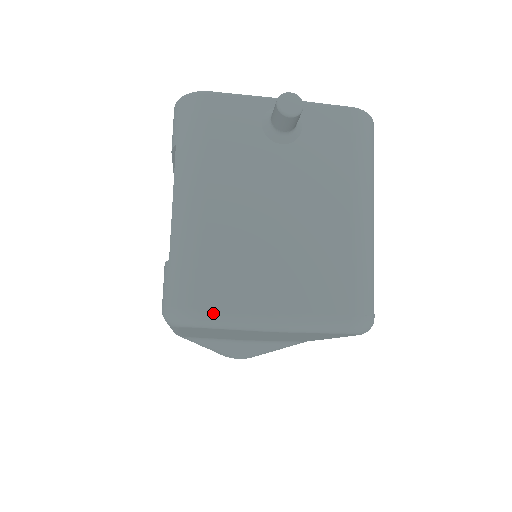
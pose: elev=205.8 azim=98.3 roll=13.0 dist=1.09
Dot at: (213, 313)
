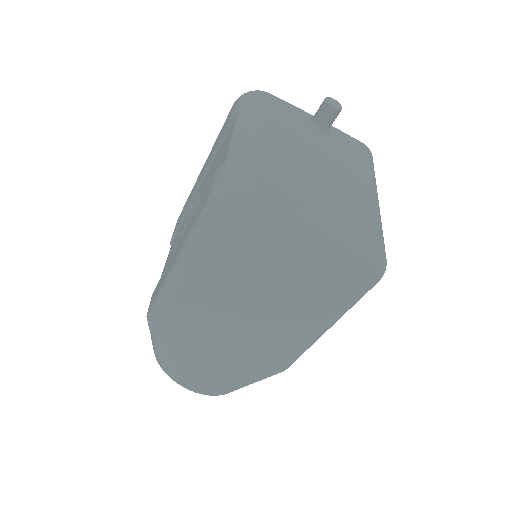
Dot at: (265, 195)
